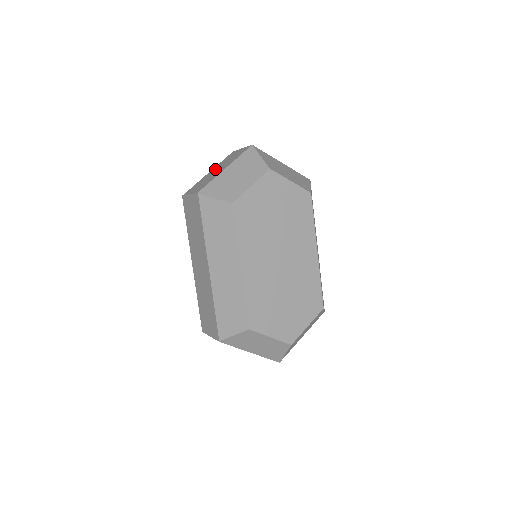
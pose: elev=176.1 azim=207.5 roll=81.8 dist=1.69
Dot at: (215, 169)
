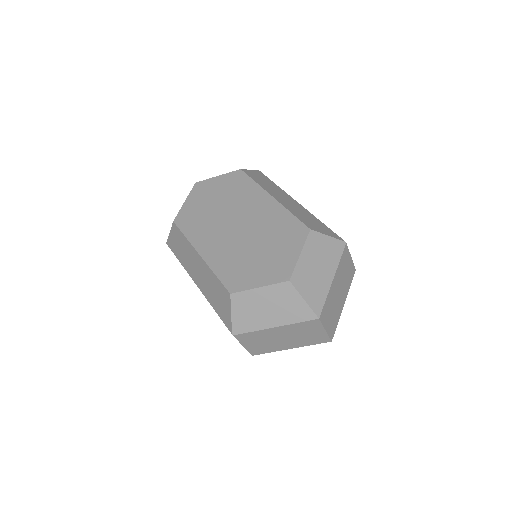
Dot at: occluded
